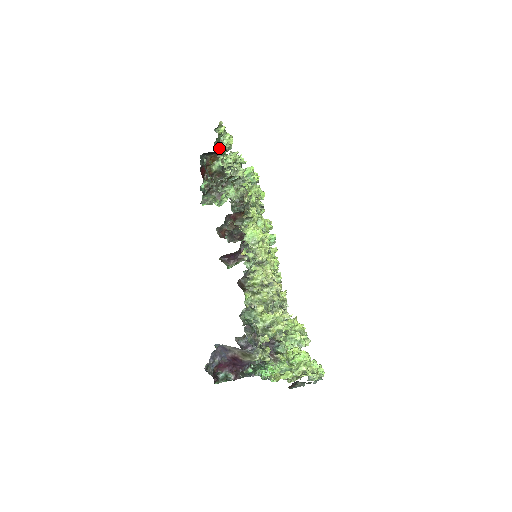
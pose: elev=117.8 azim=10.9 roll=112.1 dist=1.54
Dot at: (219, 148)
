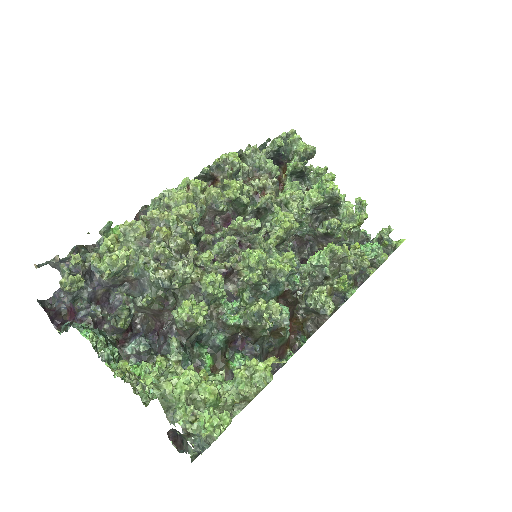
Dot at: (270, 148)
